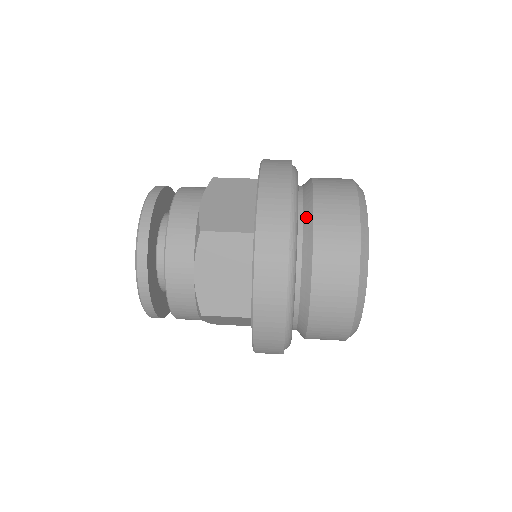
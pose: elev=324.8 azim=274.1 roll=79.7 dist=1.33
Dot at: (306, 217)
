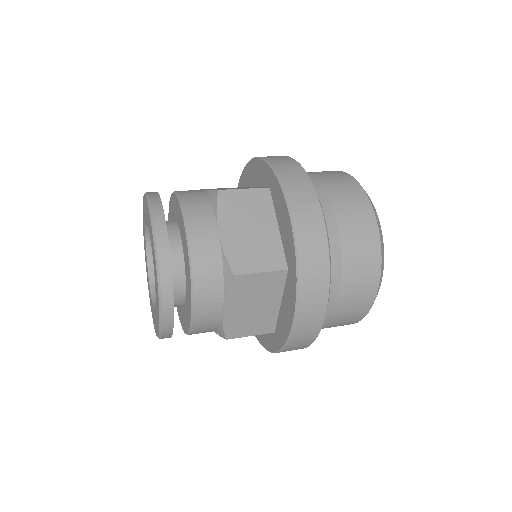
Dot at: (331, 243)
